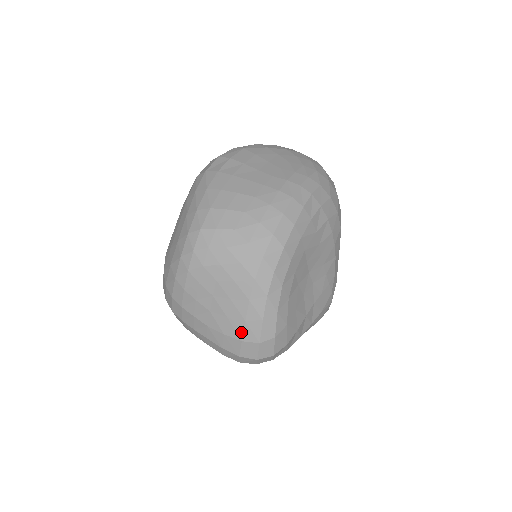
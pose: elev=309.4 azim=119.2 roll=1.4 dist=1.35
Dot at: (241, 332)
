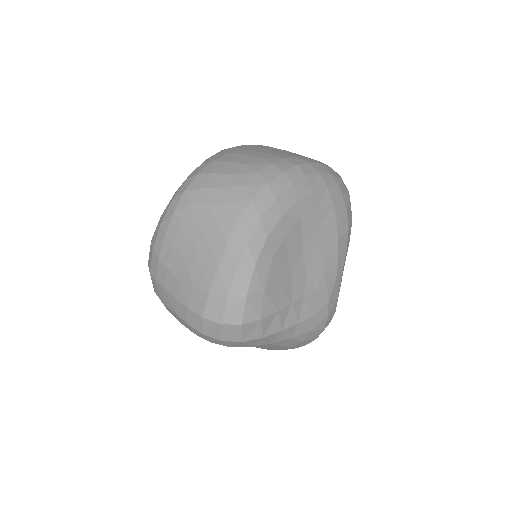
Dot at: (210, 282)
